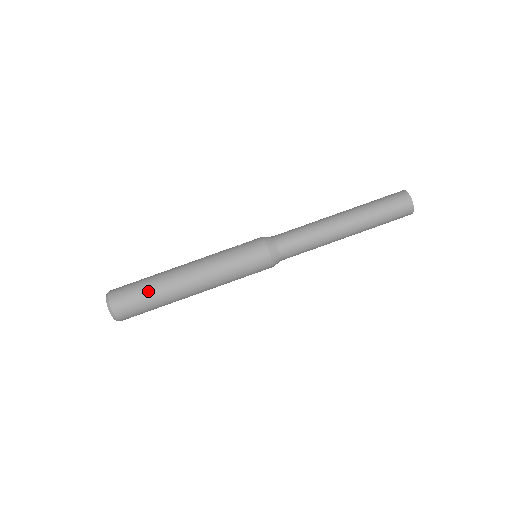
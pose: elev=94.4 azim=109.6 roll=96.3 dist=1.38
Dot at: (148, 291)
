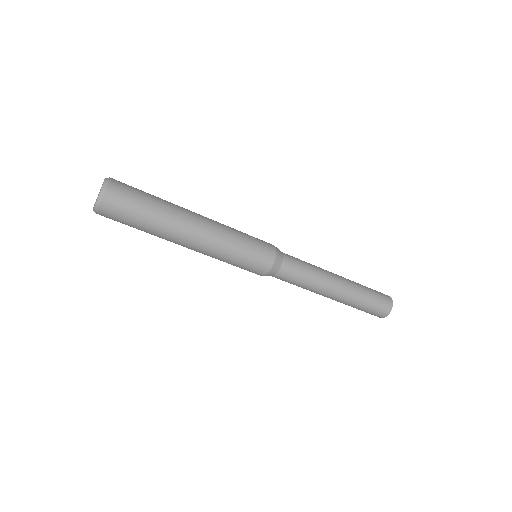
Dot at: (149, 214)
